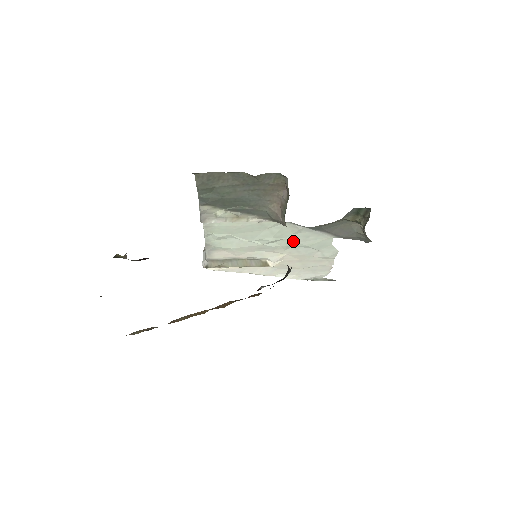
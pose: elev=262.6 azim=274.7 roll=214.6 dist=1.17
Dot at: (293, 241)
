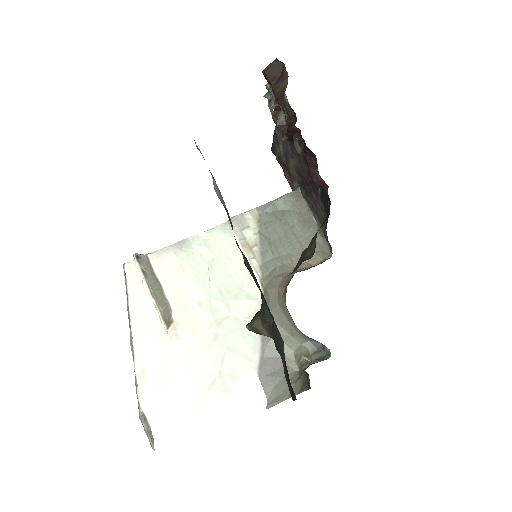
Dot at: (229, 327)
